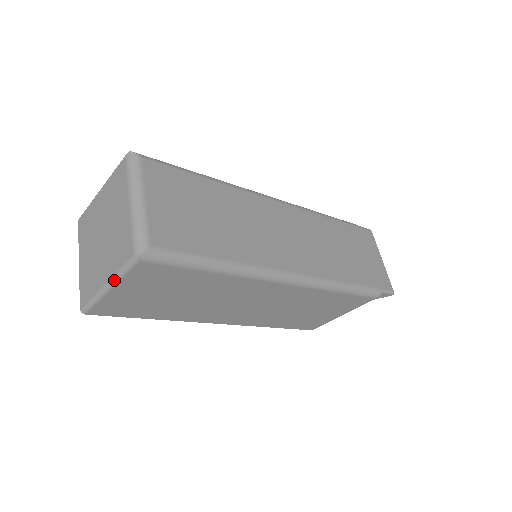
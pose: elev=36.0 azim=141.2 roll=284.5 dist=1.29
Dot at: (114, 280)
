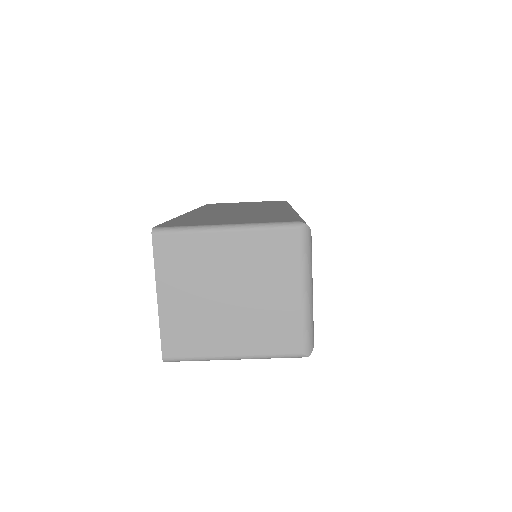
Dot at: (253, 358)
